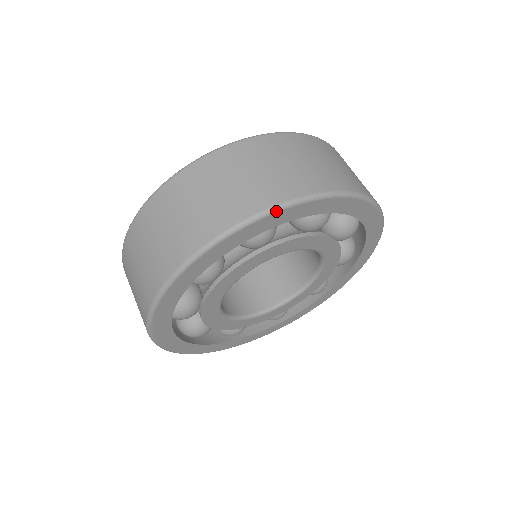
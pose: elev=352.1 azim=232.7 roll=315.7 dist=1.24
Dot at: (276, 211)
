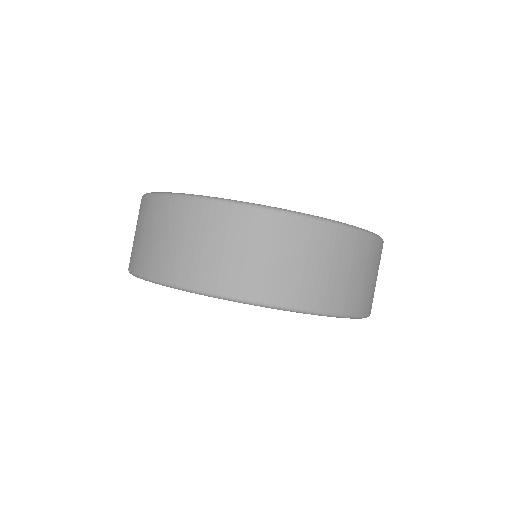
Dot at: (321, 315)
